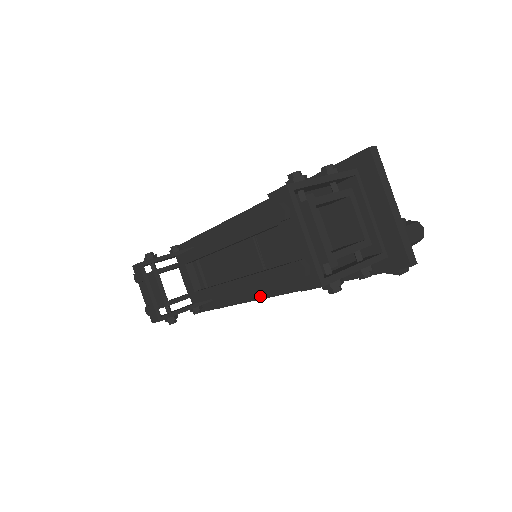
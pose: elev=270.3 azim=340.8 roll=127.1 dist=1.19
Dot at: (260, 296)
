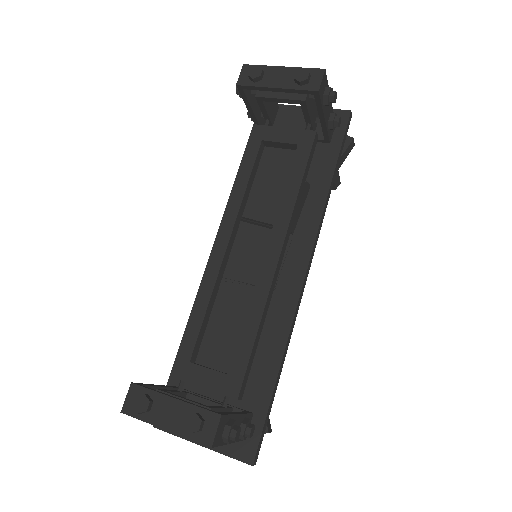
Dot at: (294, 299)
